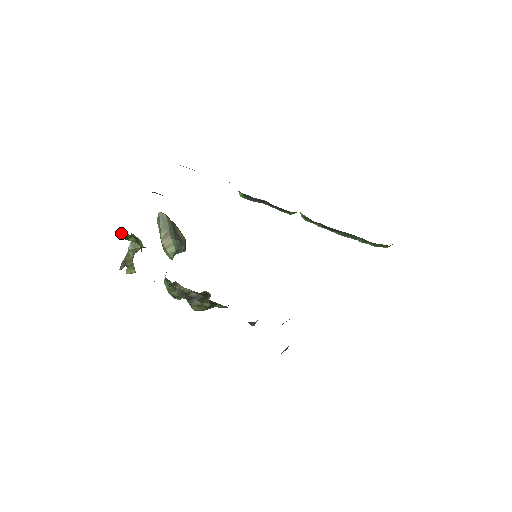
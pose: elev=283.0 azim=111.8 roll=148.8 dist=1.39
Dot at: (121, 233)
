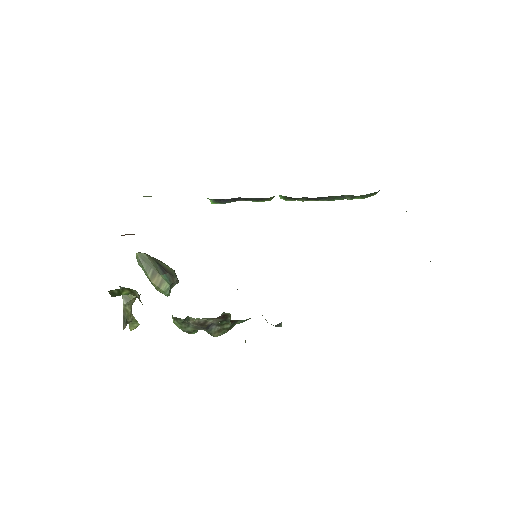
Dot at: (111, 291)
